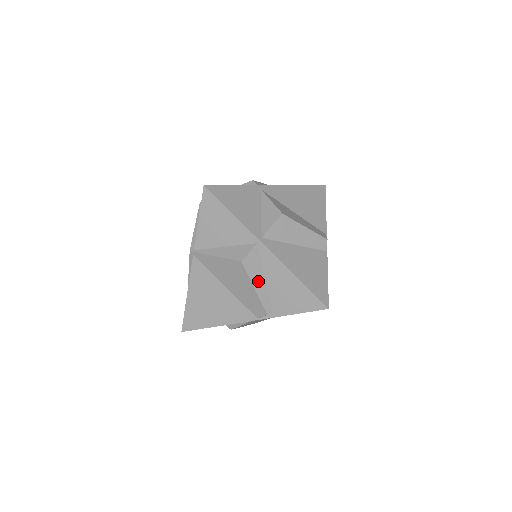
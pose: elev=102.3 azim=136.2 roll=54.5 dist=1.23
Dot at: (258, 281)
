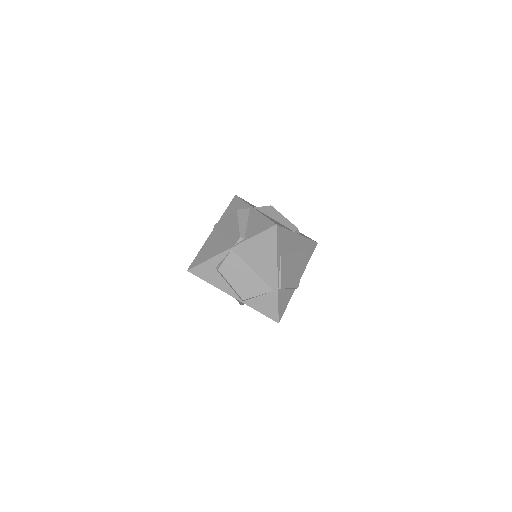
Dot at: (242, 222)
